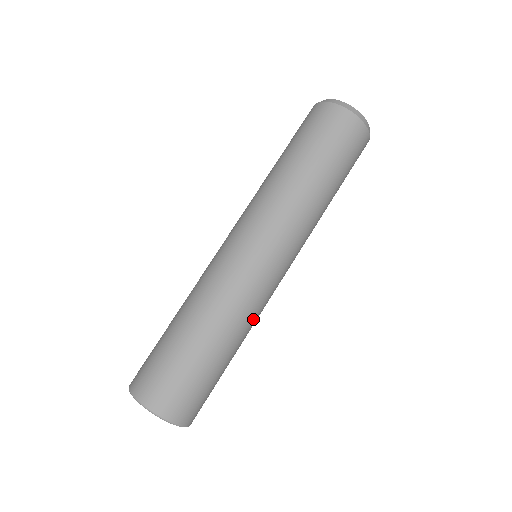
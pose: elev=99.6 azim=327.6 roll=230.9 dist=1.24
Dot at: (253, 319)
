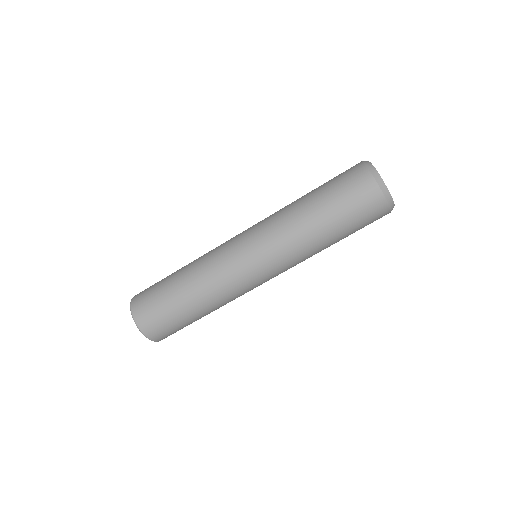
Dot at: (222, 295)
